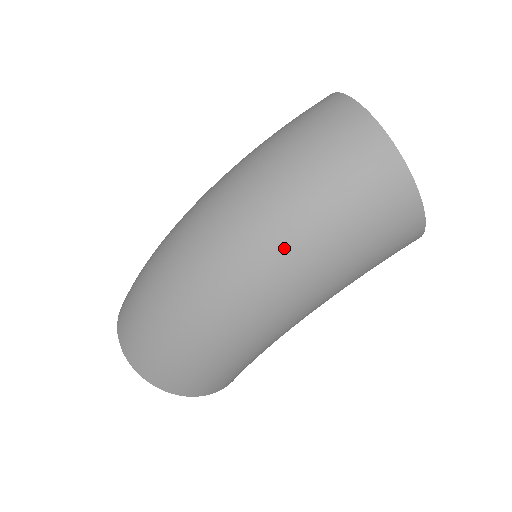
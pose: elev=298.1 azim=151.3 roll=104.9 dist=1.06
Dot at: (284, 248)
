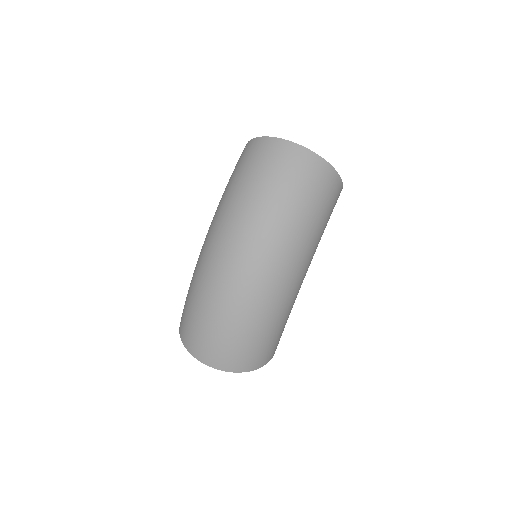
Dot at: (289, 236)
